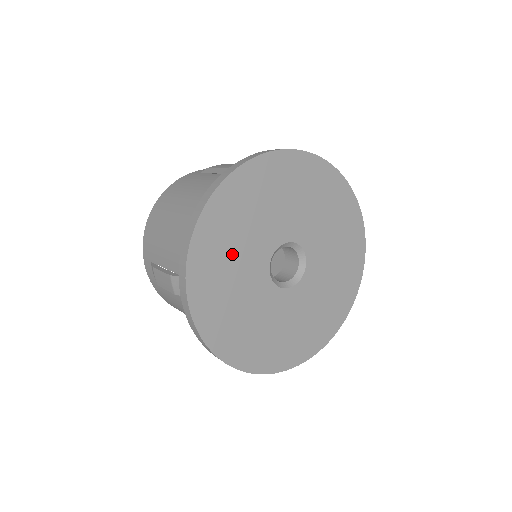
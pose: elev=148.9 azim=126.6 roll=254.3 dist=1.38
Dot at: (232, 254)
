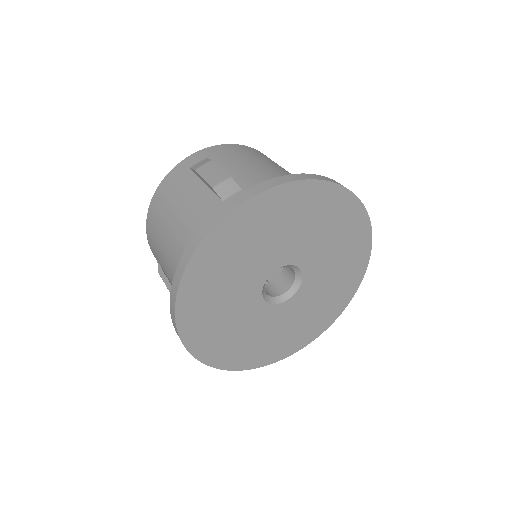
Dot at: (220, 299)
